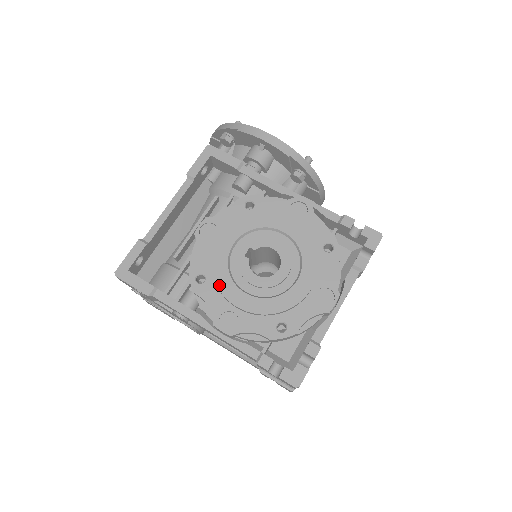
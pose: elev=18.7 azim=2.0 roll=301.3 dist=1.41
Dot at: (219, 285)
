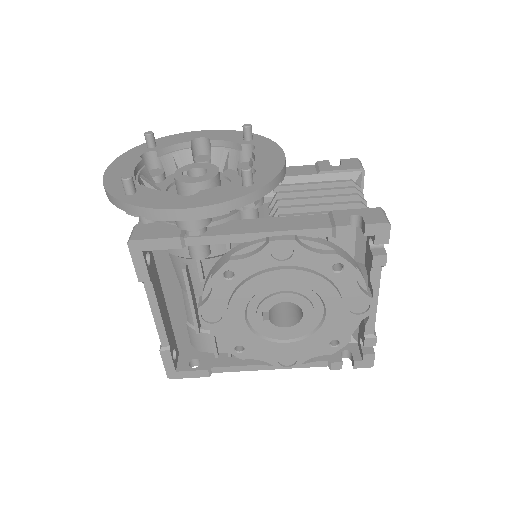
Dot at: (260, 349)
